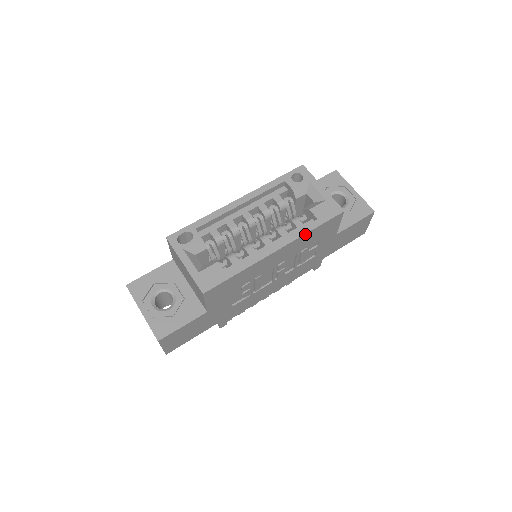
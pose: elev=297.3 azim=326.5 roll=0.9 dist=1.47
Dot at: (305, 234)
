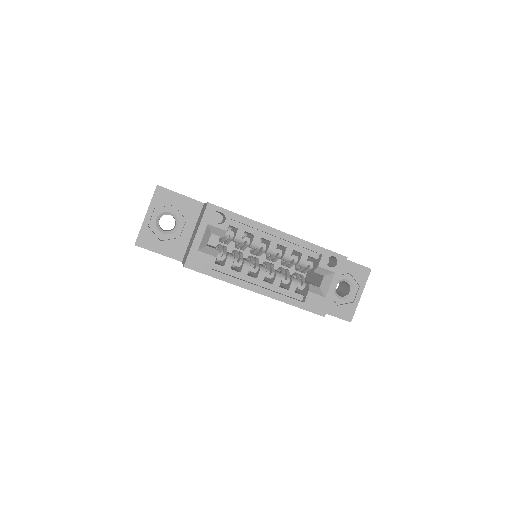
Dot at: (285, 302)
